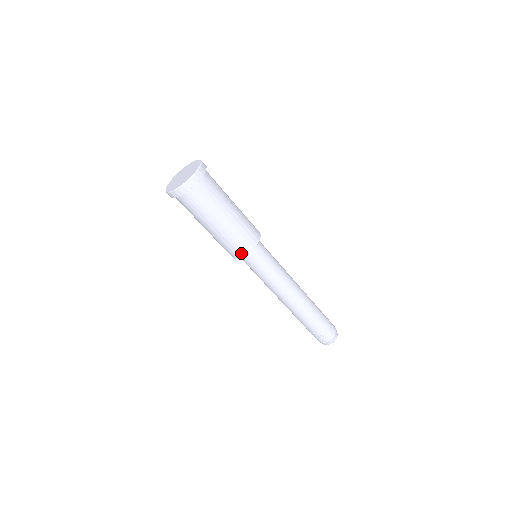
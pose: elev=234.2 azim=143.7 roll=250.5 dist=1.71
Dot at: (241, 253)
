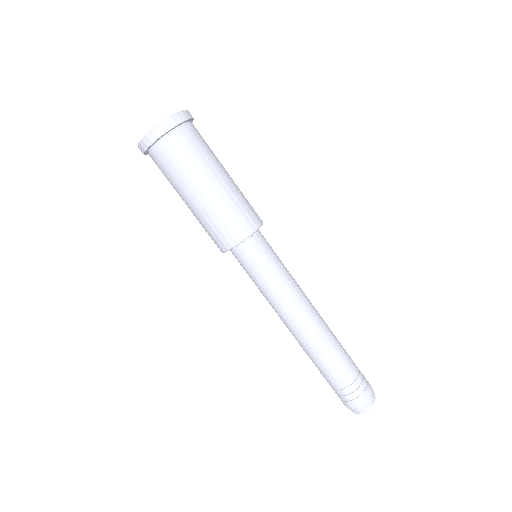
Dot at: (222, 246)
